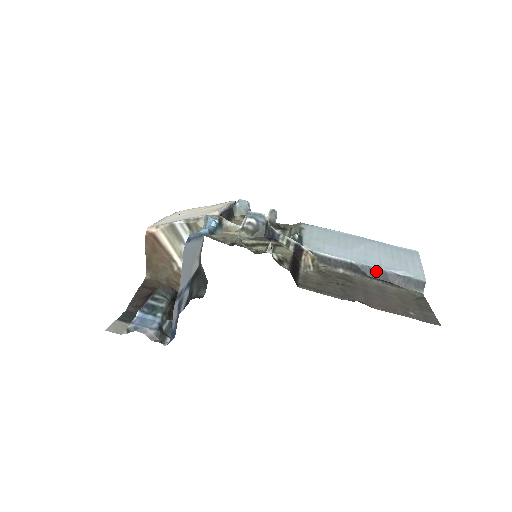
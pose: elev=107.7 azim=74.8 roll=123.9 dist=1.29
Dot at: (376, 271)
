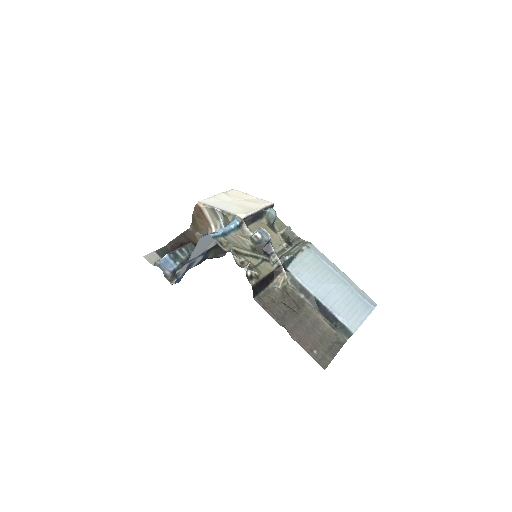
Dot at: (325, 309)
